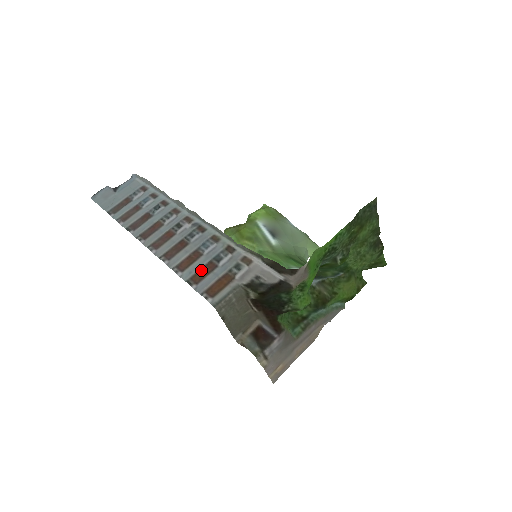
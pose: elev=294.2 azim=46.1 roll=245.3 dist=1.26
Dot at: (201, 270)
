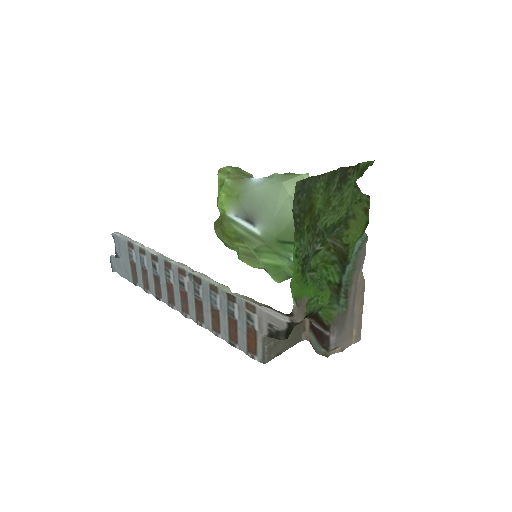
Dot at: (229, 328)
